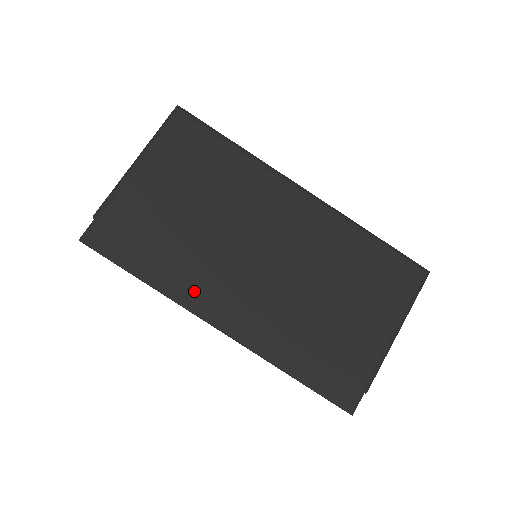
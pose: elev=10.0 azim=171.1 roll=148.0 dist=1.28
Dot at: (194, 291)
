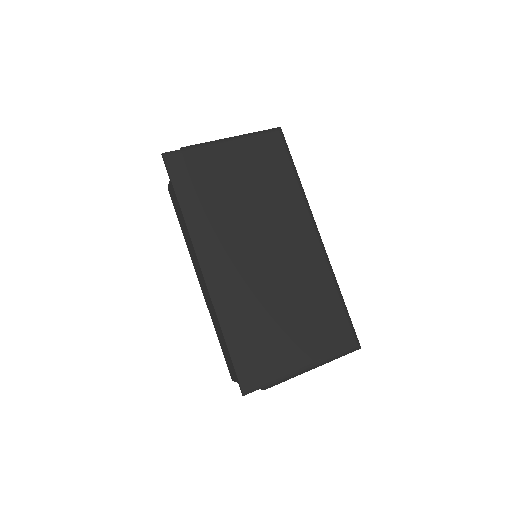
Dot at: (206, 237)
